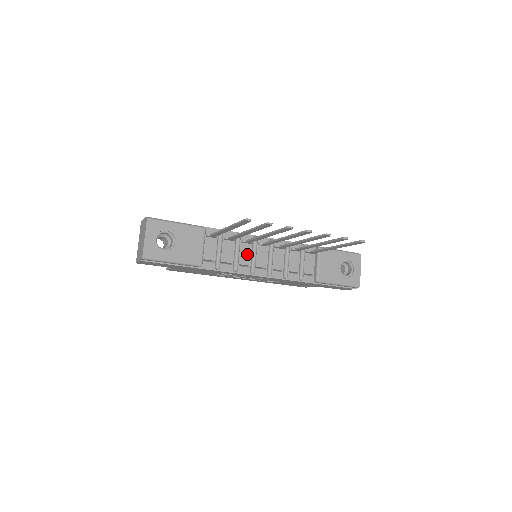
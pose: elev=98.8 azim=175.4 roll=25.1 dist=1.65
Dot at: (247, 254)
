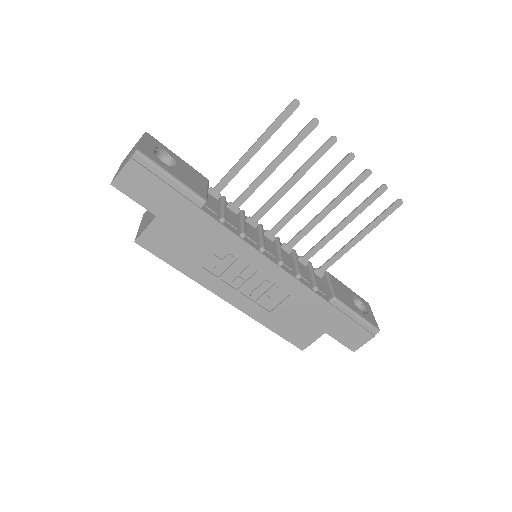
Dot at: (253, 233)
